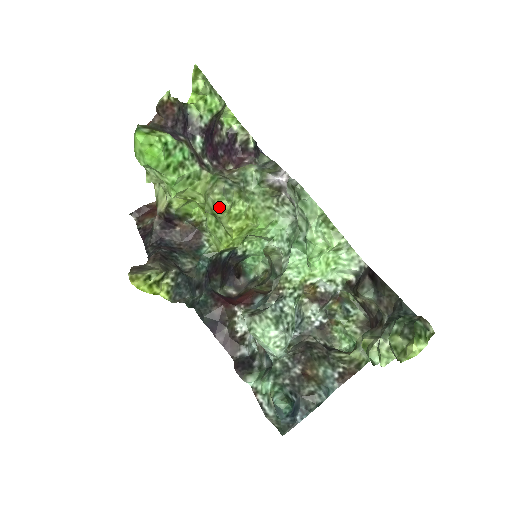
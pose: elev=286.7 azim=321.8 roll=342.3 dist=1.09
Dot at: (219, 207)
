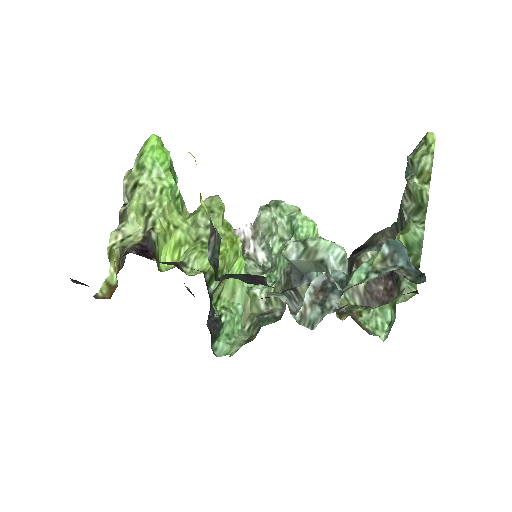
Dot at: (218, 202)
